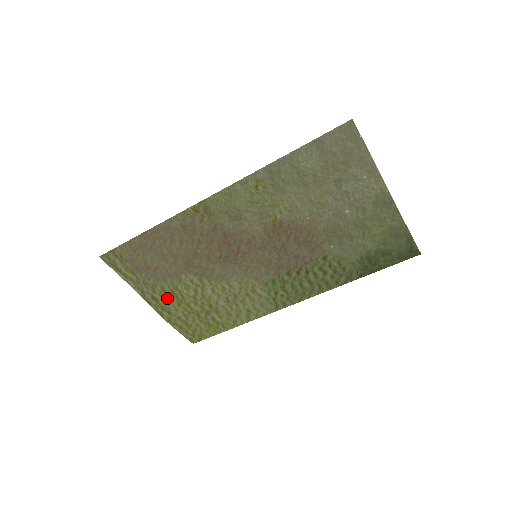
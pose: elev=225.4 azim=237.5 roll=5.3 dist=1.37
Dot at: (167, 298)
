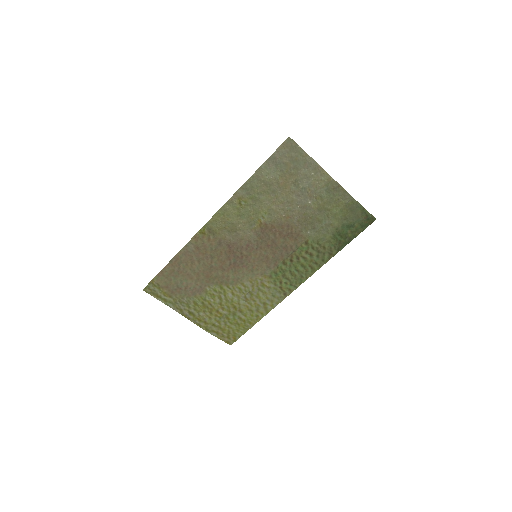
Dot at: (200, 310)
